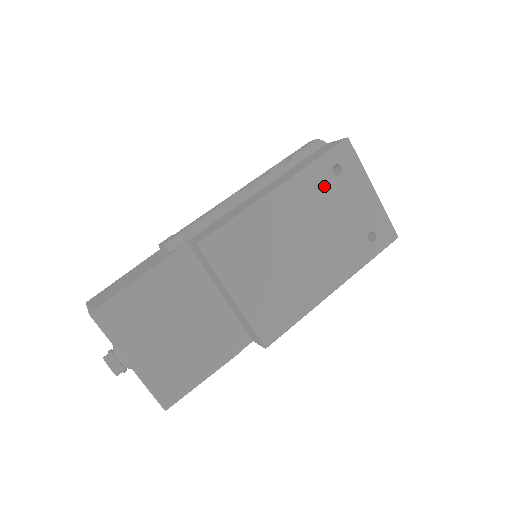
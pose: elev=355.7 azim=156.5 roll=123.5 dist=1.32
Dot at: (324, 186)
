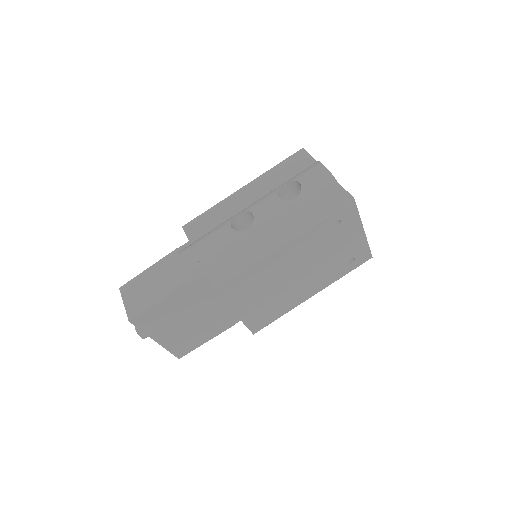
Dot at: (323, 236)
